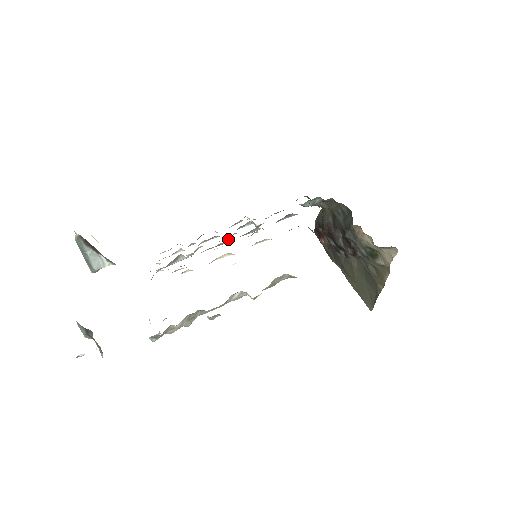
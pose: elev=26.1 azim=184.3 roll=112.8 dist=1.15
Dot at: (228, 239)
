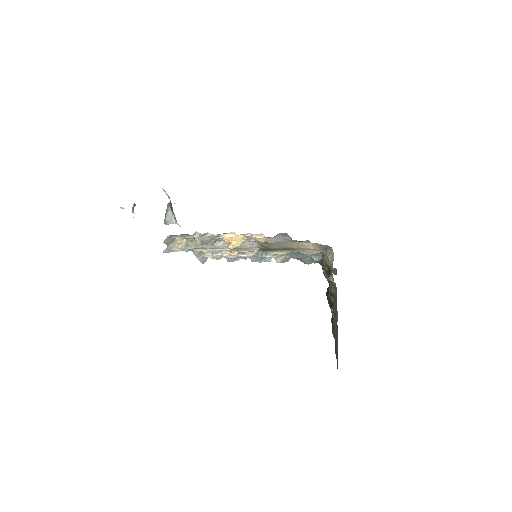
Dot at: (250, 253)
